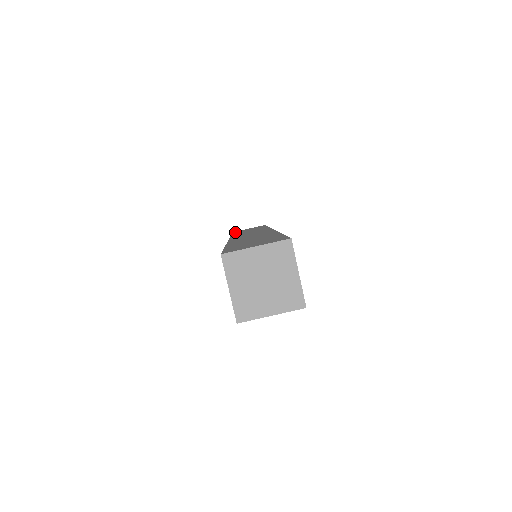
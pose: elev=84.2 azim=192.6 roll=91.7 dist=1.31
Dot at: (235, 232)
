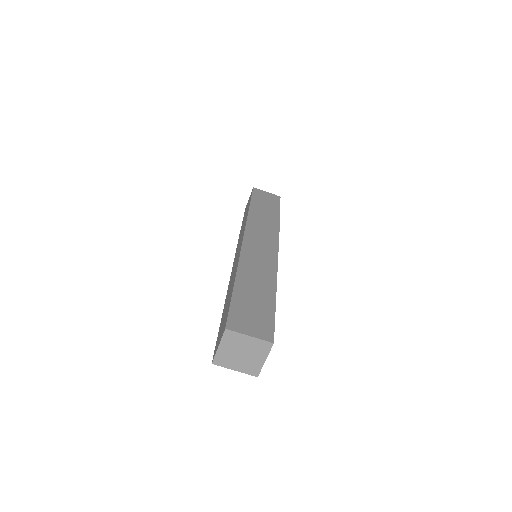
Dot at: occluded
